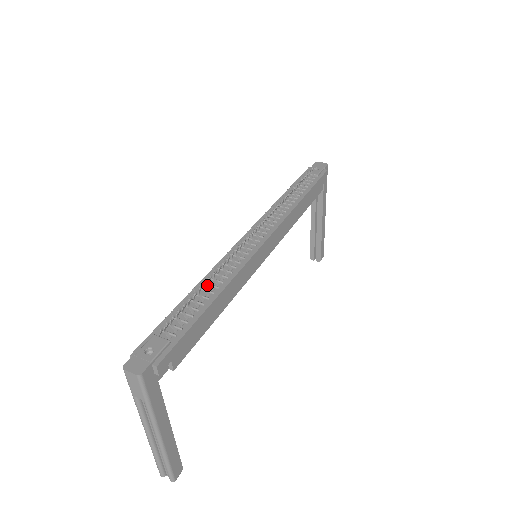
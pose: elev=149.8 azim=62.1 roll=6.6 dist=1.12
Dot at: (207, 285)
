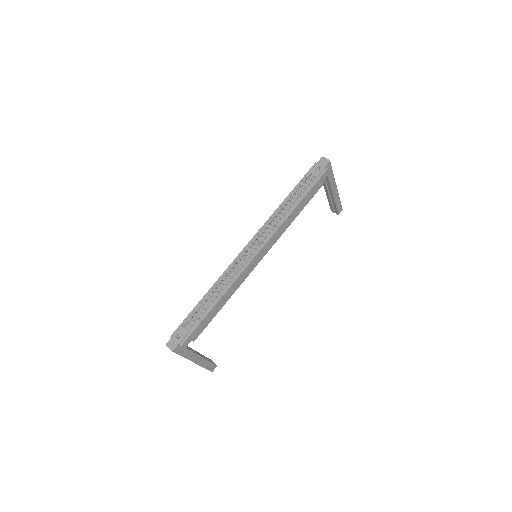
Dot at: (214, 291)
